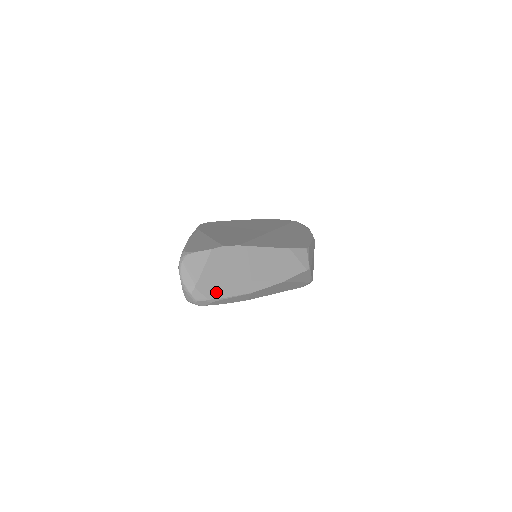
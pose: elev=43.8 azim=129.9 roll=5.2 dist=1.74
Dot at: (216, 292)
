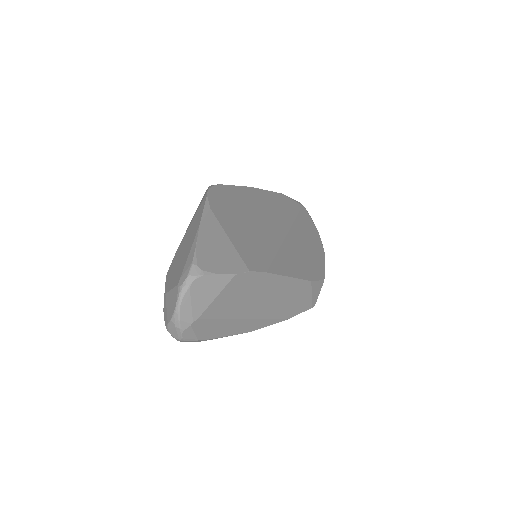
Dot at: (212, 331)
